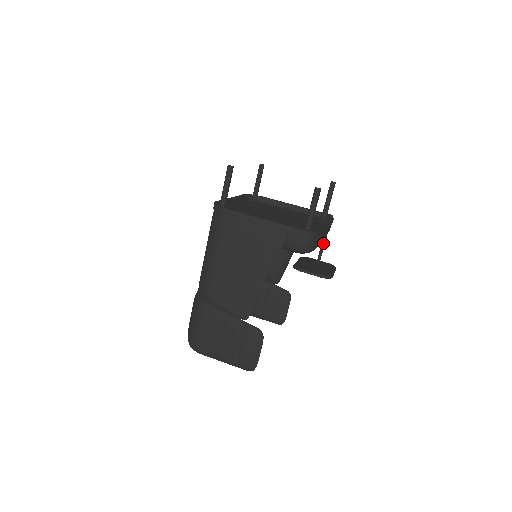
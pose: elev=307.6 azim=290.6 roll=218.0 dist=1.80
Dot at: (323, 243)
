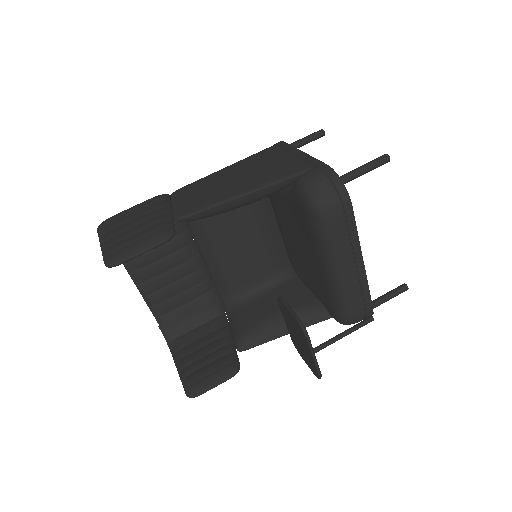
Dot at: (334, 337)
